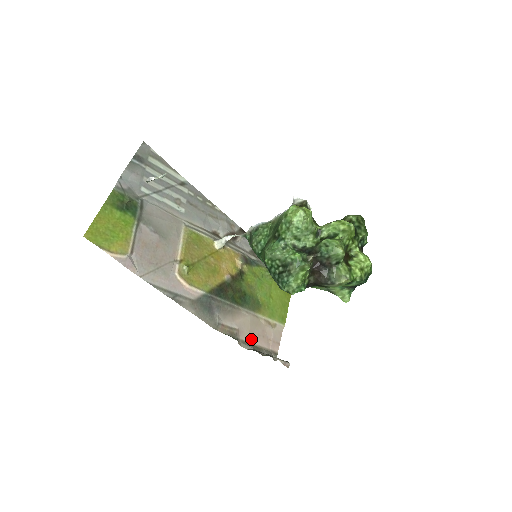
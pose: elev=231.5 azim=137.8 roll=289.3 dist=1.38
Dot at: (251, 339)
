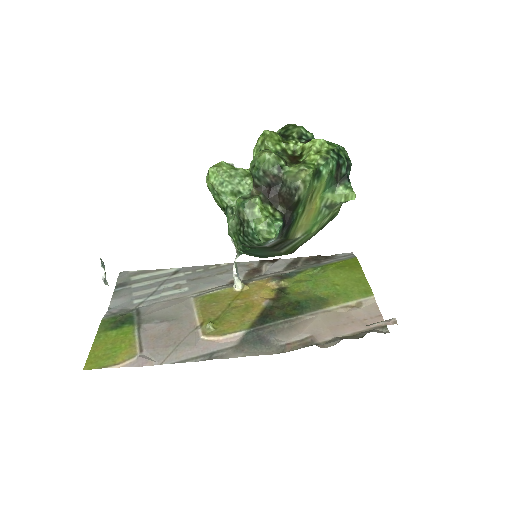
Dot at: (336, 334)
